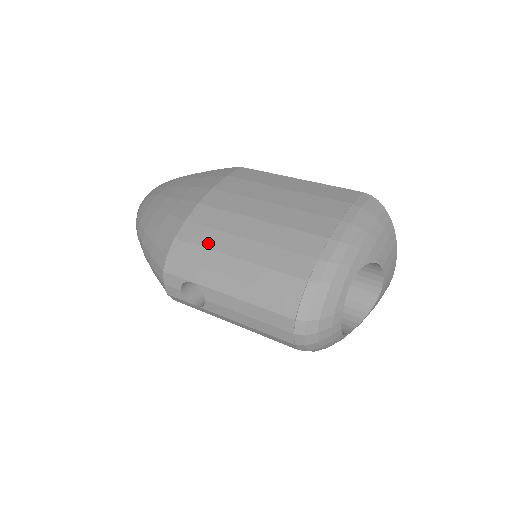
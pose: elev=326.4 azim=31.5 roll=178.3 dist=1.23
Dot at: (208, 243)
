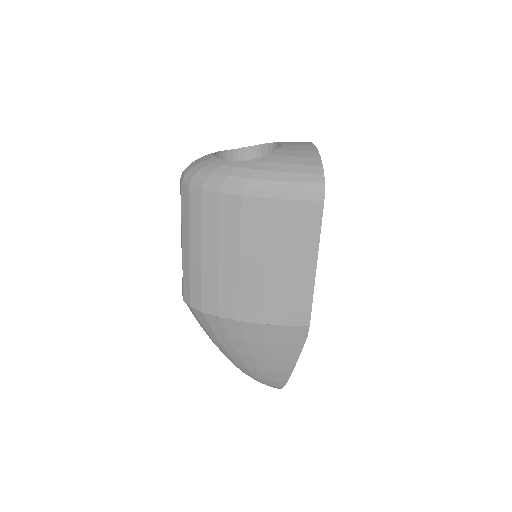
Dot at: occluded
